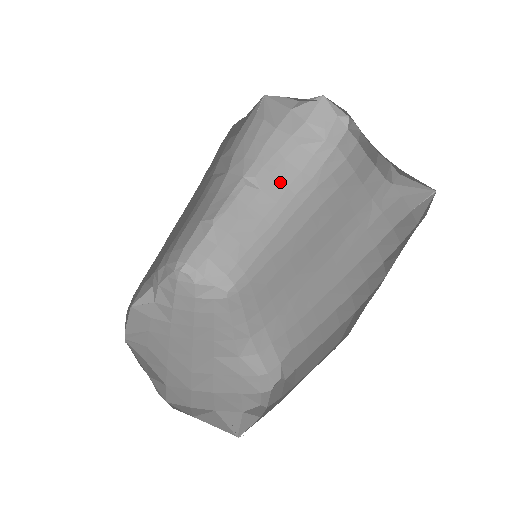
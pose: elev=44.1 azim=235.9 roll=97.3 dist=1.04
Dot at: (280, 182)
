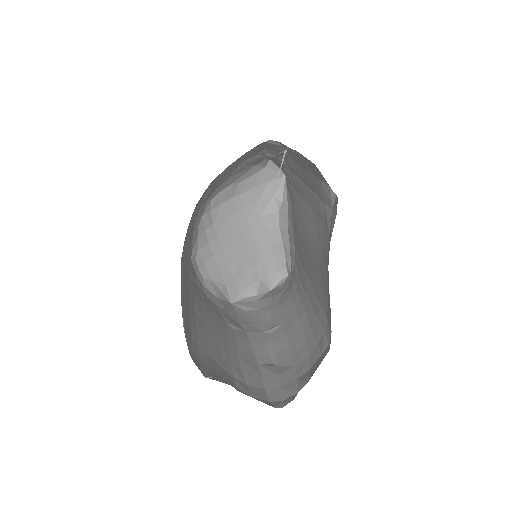
Dot at: (287, 309)
